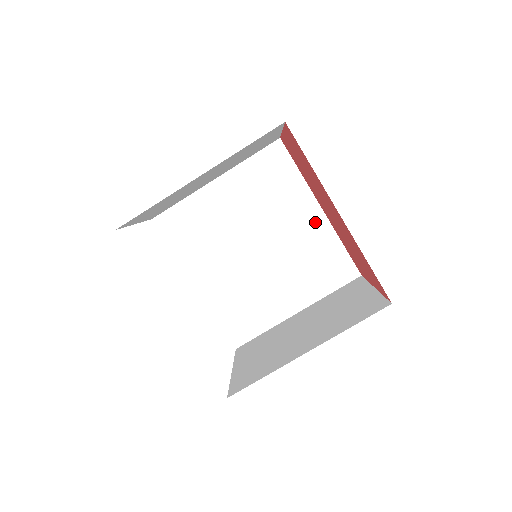
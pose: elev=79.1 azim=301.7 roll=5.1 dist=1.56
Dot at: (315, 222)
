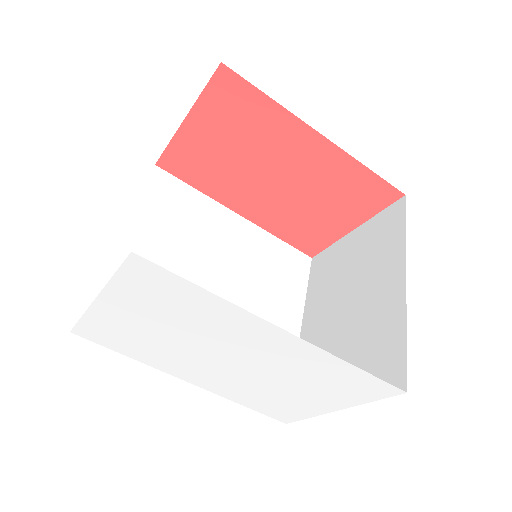
Dot at: (244, 230)
